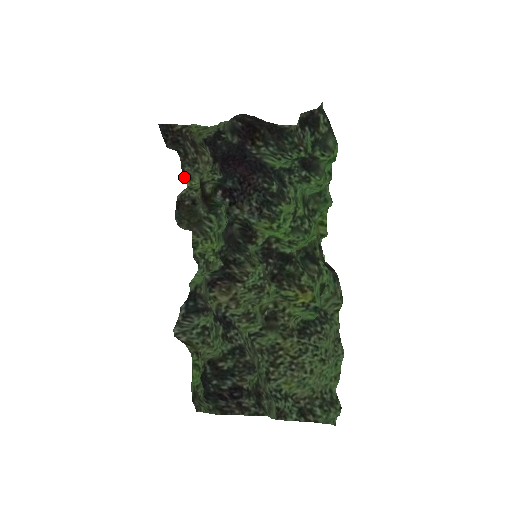
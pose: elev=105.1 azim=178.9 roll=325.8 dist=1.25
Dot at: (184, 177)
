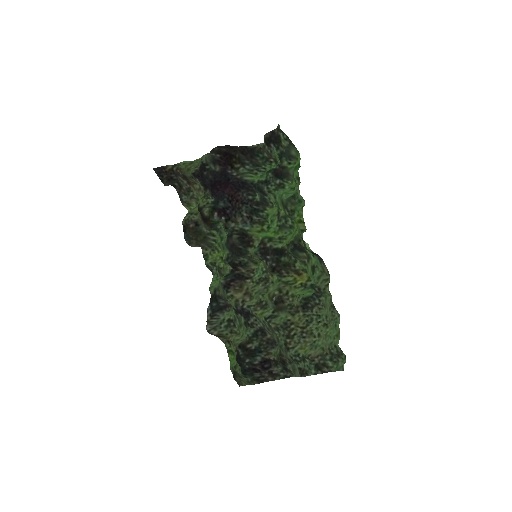
Dot at: (183, 205)
